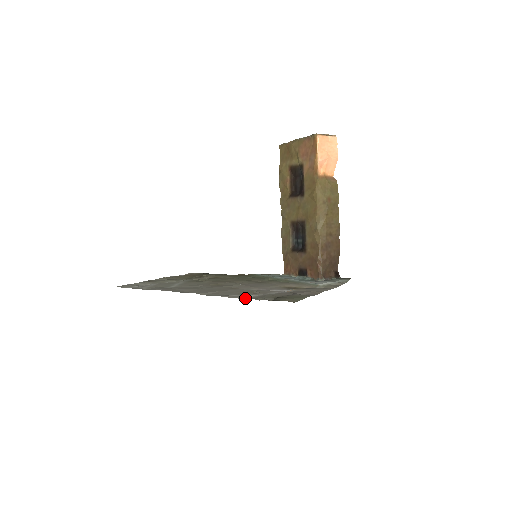
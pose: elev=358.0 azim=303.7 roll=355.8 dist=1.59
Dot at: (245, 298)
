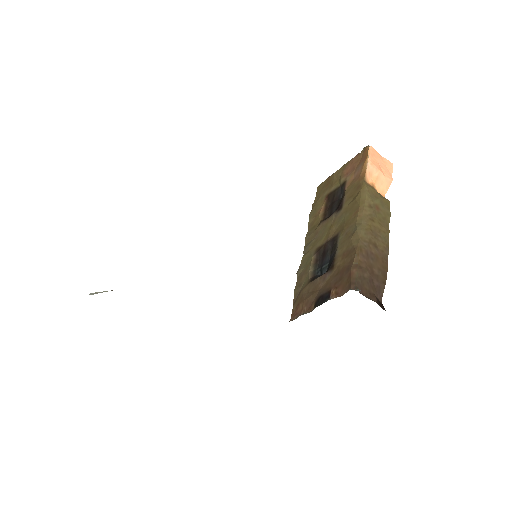
Dot at: occluded
